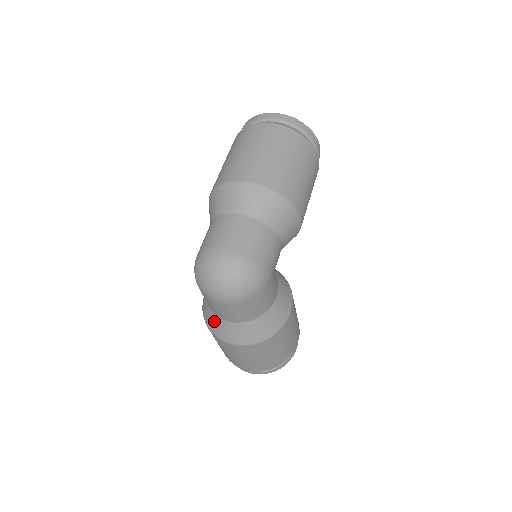
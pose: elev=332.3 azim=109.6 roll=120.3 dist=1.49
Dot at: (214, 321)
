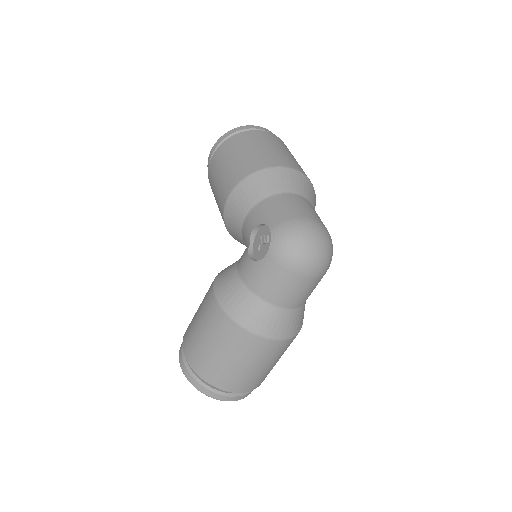
Dot at: (260, 312)
